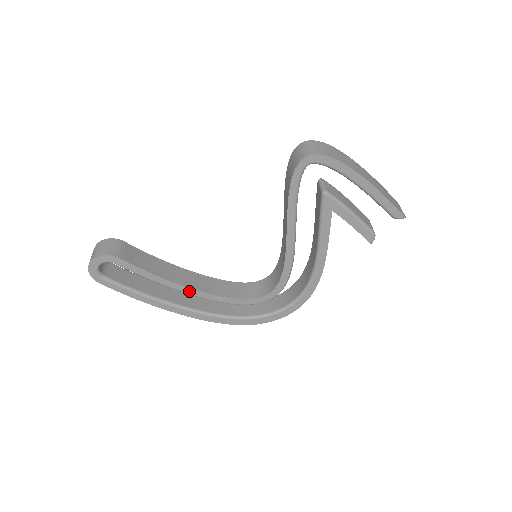
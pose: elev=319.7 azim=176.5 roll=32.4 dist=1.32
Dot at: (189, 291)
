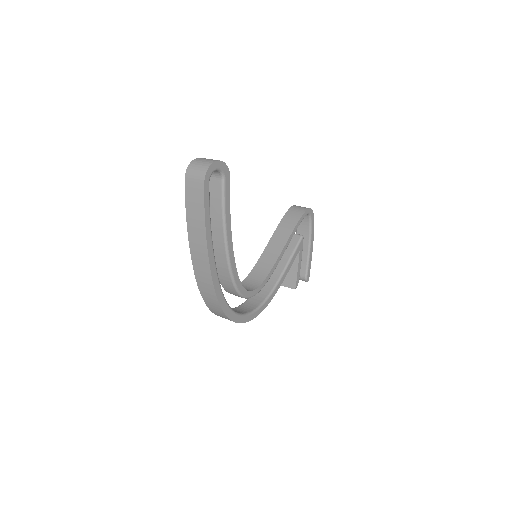
Dot at: (230, 248)
